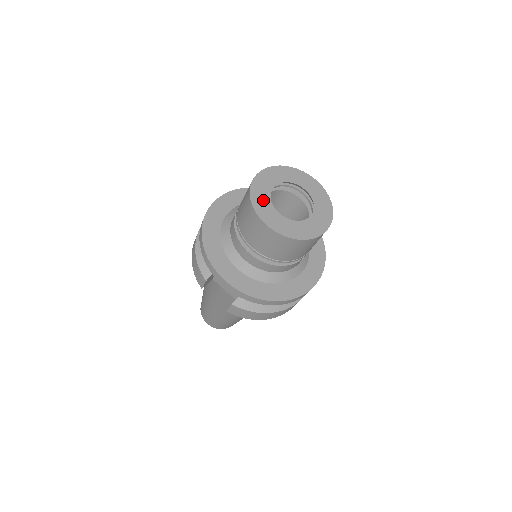
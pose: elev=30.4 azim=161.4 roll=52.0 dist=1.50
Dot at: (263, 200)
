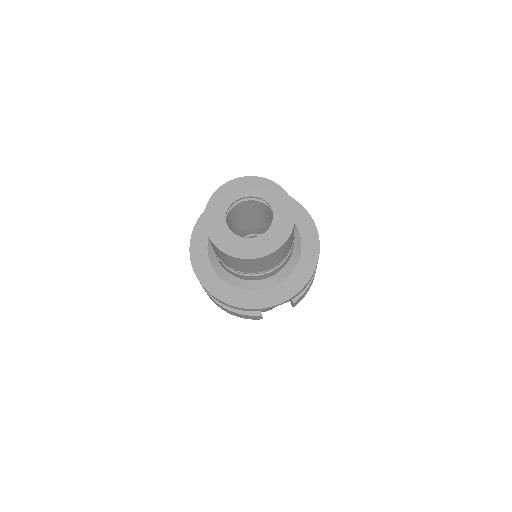
Dot at: (238, 245)
